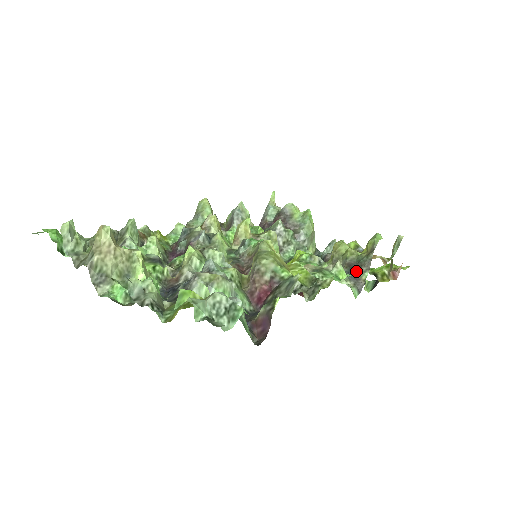
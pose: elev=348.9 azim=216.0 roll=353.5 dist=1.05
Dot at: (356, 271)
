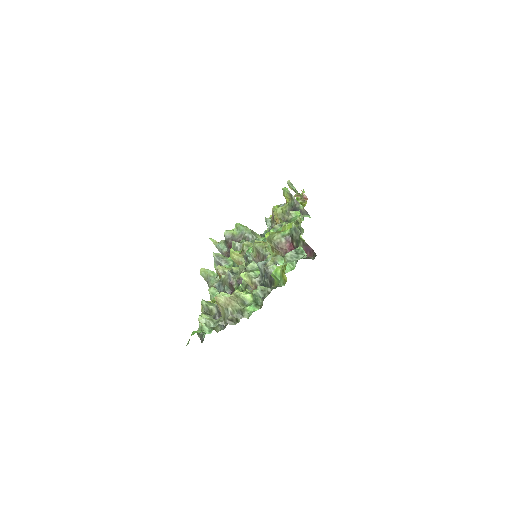
Dot at: (296, 210)
